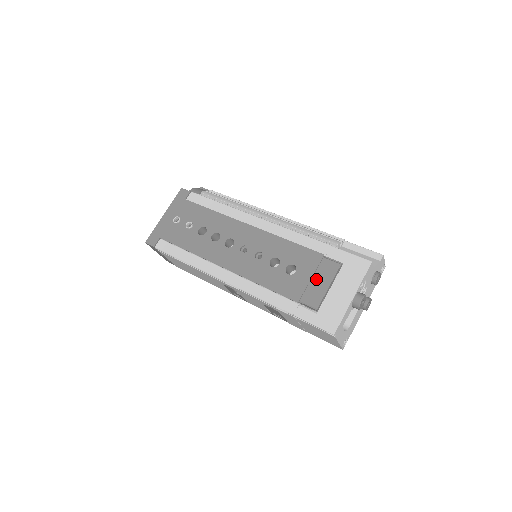
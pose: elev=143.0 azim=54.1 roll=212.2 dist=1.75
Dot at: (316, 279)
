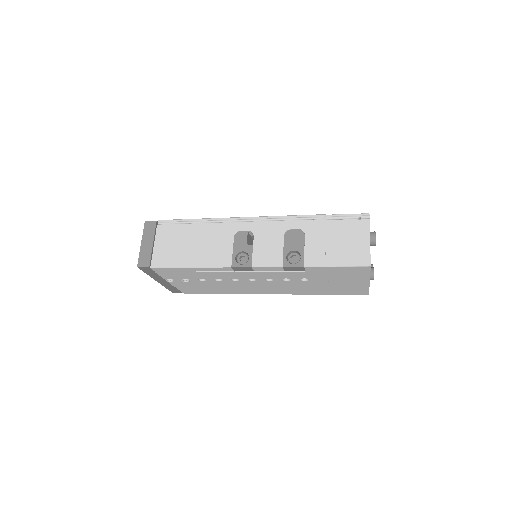
Dot at: occluded
